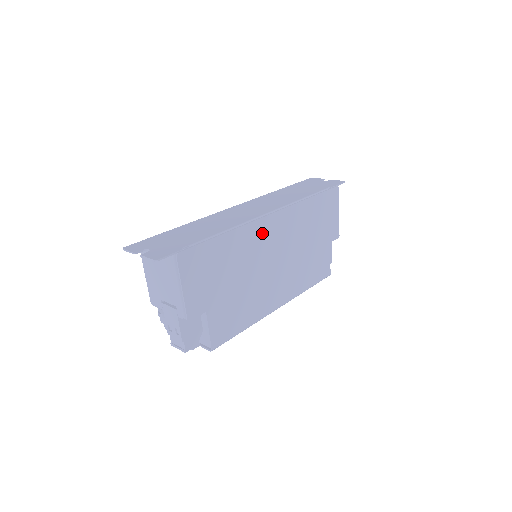
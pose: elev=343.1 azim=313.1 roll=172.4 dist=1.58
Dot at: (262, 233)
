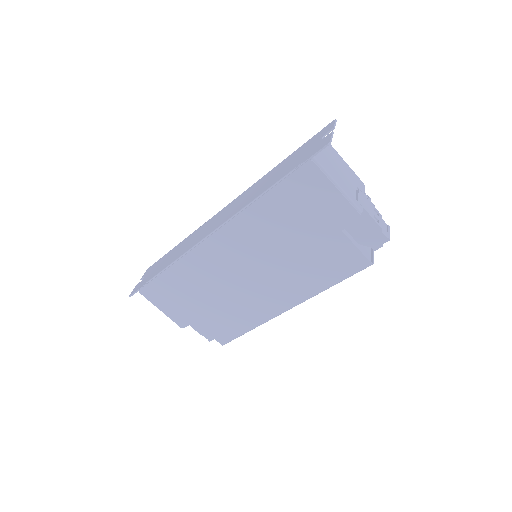
Dot at: (211, 255)
